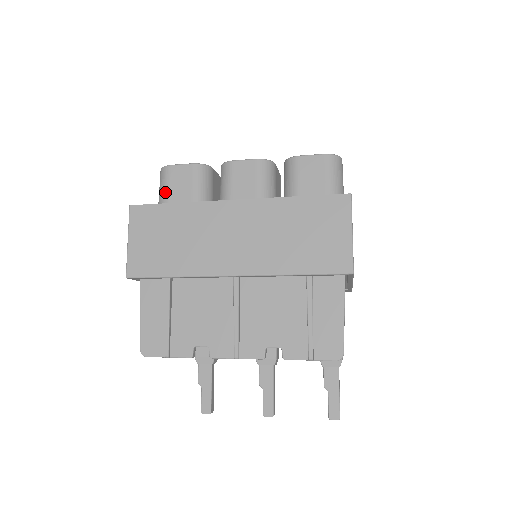
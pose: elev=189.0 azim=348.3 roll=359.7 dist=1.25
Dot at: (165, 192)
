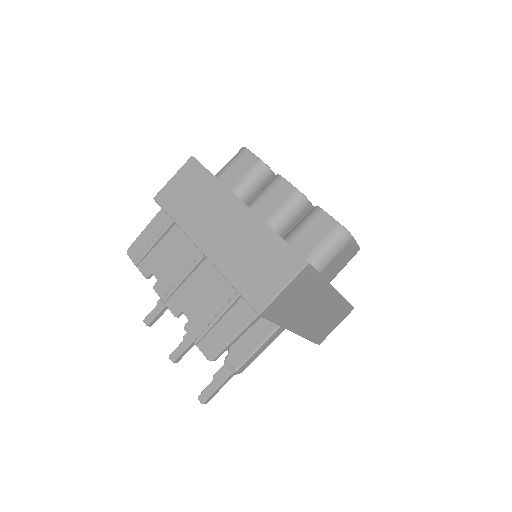
Dot at: (229, 164)
